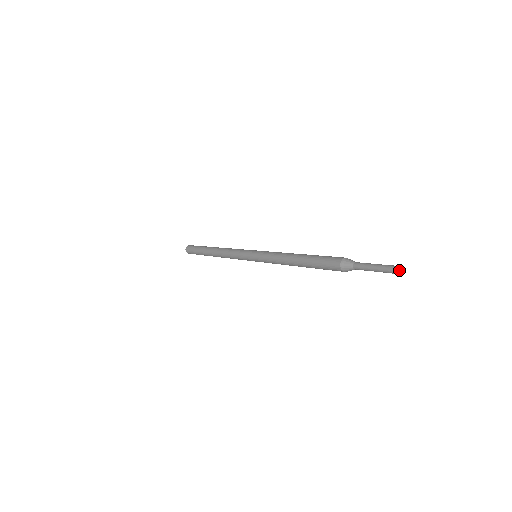
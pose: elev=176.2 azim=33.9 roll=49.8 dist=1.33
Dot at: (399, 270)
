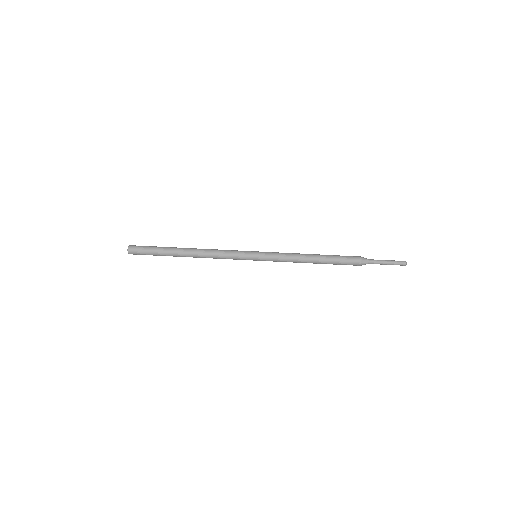
Dot at: occluded
